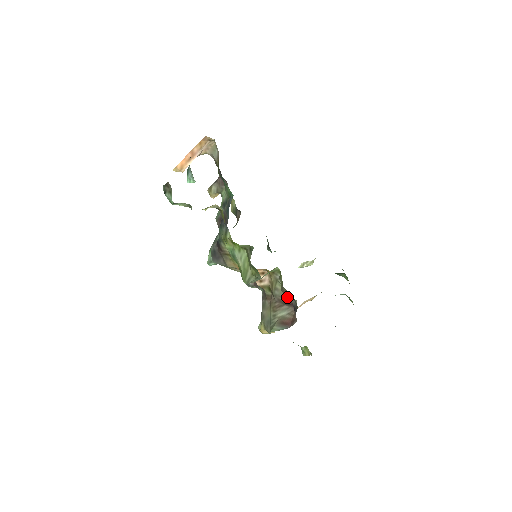
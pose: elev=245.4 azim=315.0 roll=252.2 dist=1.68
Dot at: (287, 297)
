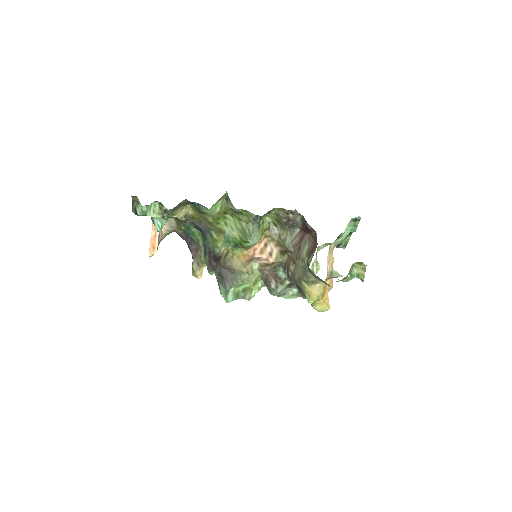
Dot at: (295, 233)
